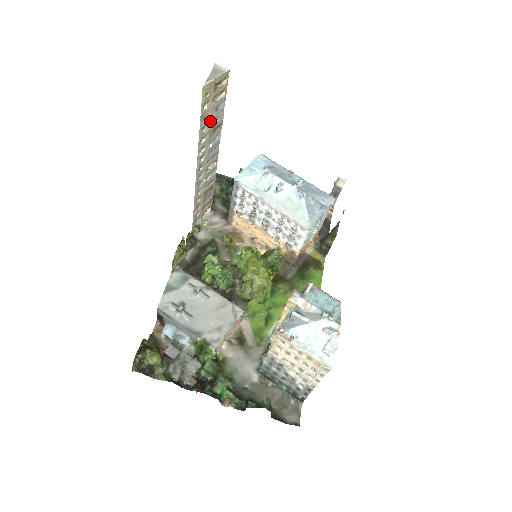
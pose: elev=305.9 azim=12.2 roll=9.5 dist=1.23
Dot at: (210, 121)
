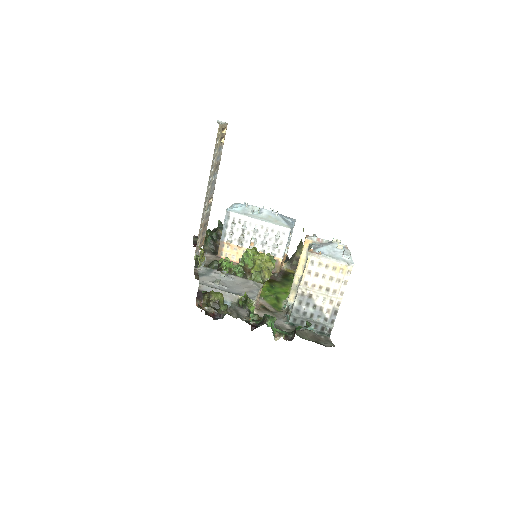
Dot at: (216, 156)
